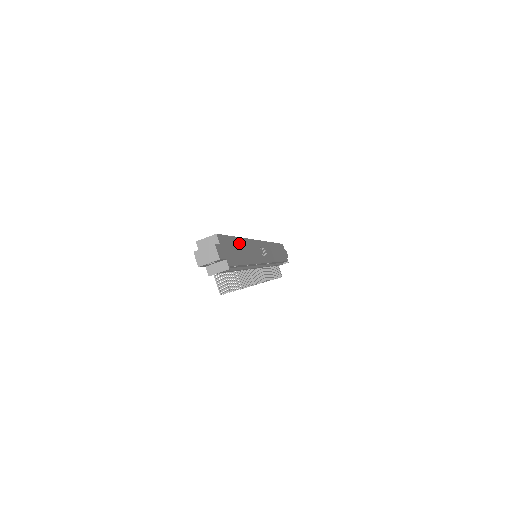
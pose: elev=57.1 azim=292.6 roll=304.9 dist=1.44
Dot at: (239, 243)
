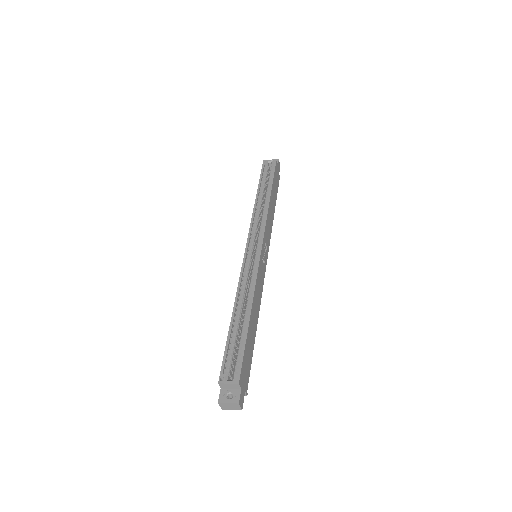
Dot at: (250, 325)
